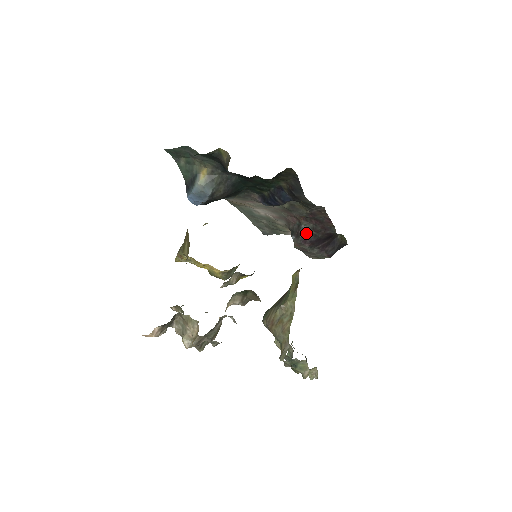
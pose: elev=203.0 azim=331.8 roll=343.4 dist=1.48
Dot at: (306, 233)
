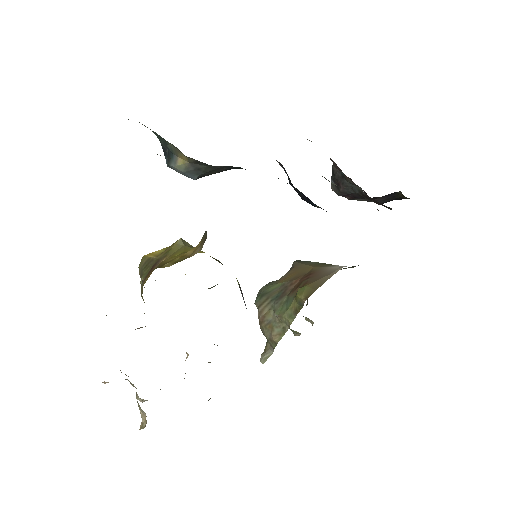
Dot at: (350, 191)
